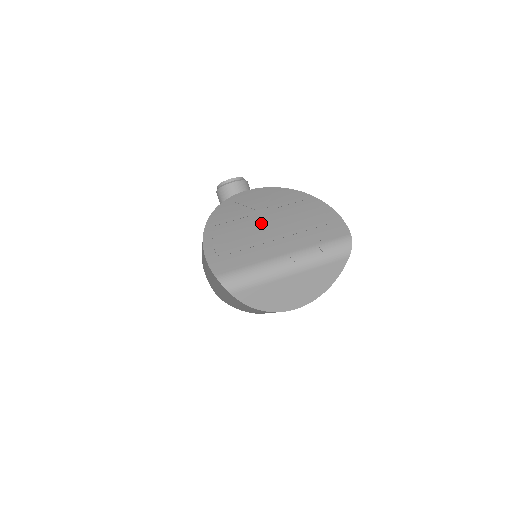
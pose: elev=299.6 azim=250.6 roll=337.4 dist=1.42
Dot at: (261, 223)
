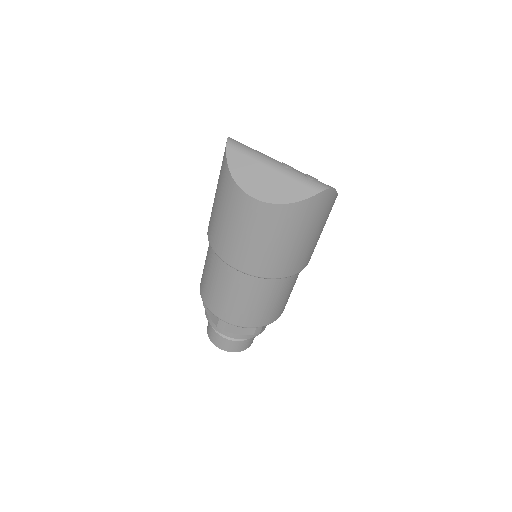
Dot at: occluded
